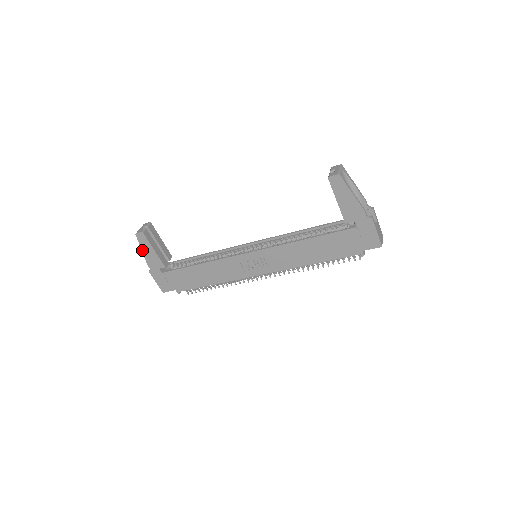
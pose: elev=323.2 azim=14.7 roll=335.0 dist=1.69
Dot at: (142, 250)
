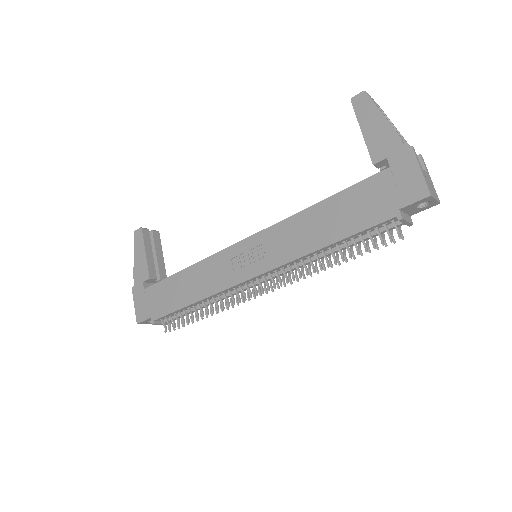
Dot at: (134, 255)
